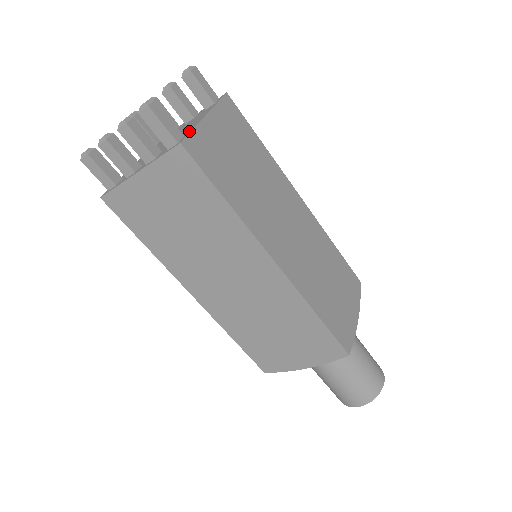
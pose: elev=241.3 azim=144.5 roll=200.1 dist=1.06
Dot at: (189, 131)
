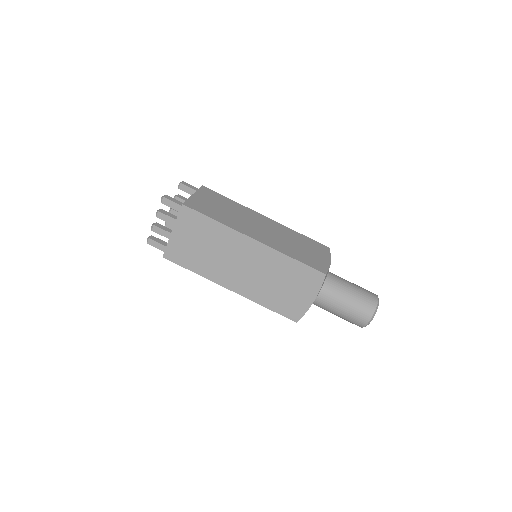
Dot at: occluded
